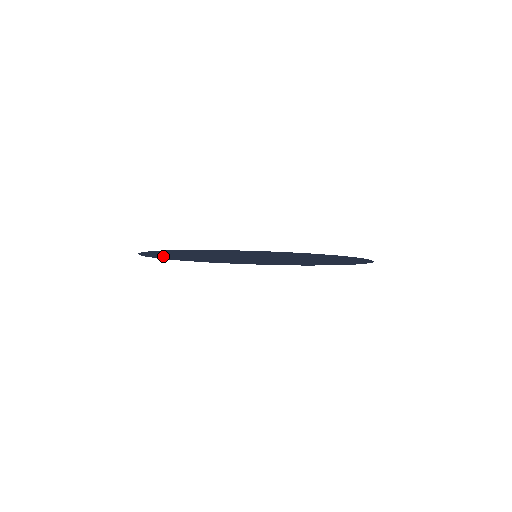
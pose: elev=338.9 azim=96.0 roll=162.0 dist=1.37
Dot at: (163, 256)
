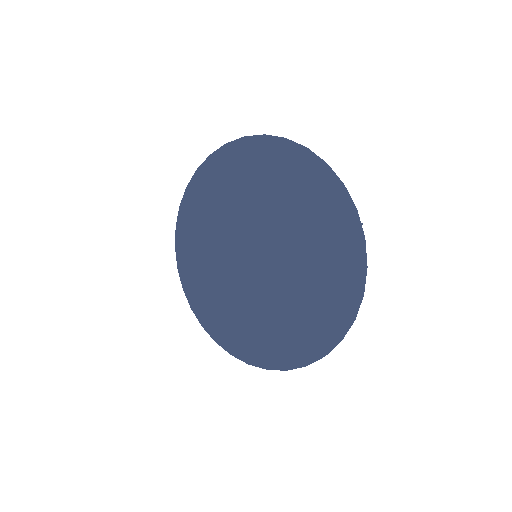
Dot at: (188, 216)
